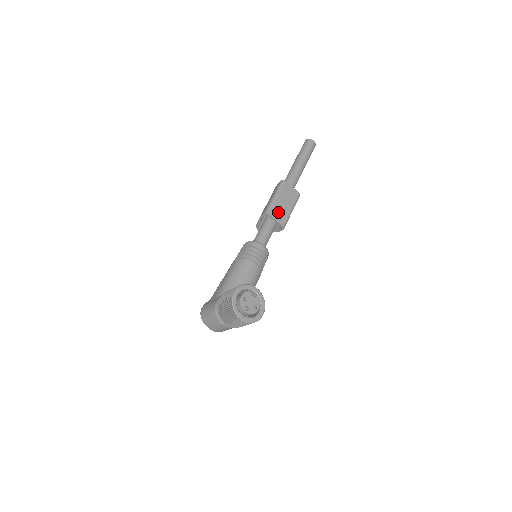
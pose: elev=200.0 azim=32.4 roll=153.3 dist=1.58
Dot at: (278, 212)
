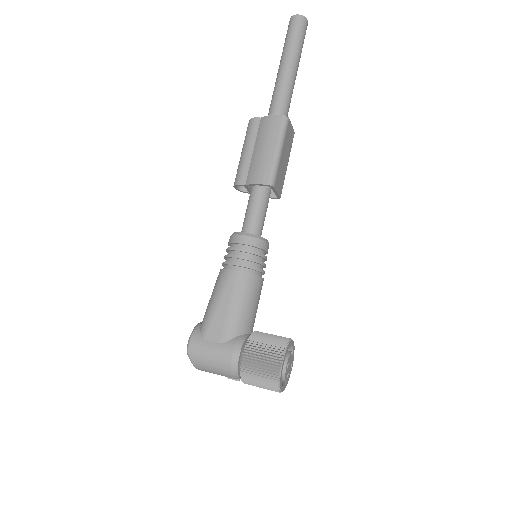
Dot at: (280, 177)
